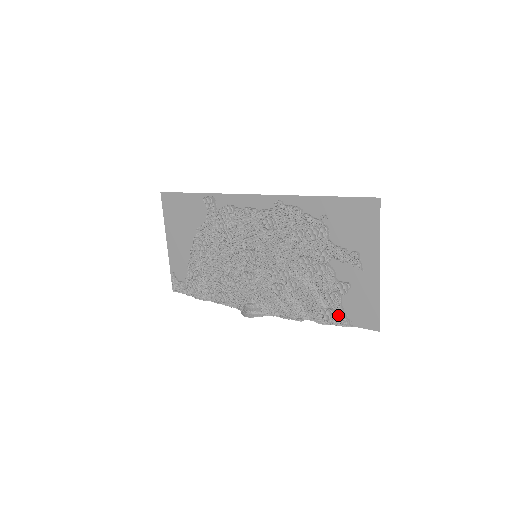
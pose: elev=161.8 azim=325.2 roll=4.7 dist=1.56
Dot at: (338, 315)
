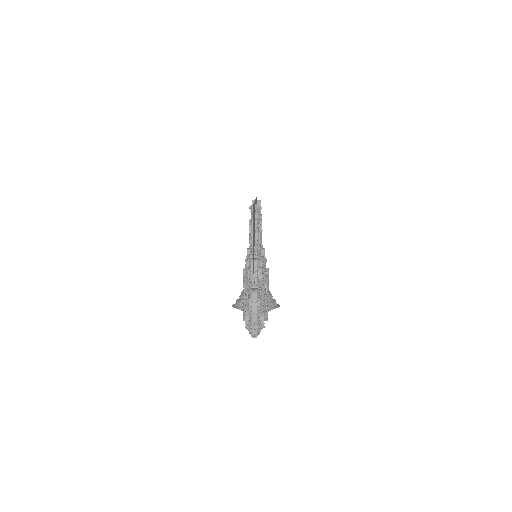
Dot at: (250, 322)
